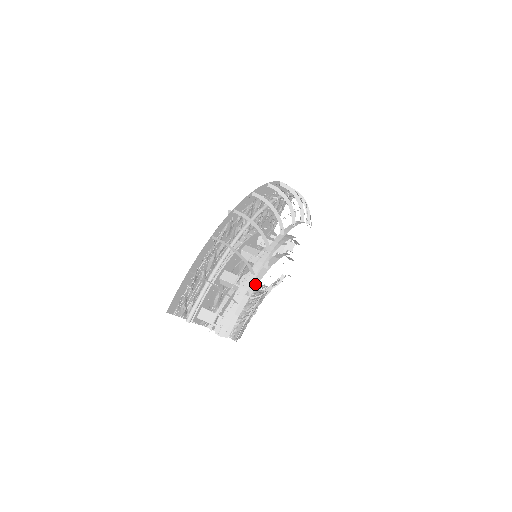
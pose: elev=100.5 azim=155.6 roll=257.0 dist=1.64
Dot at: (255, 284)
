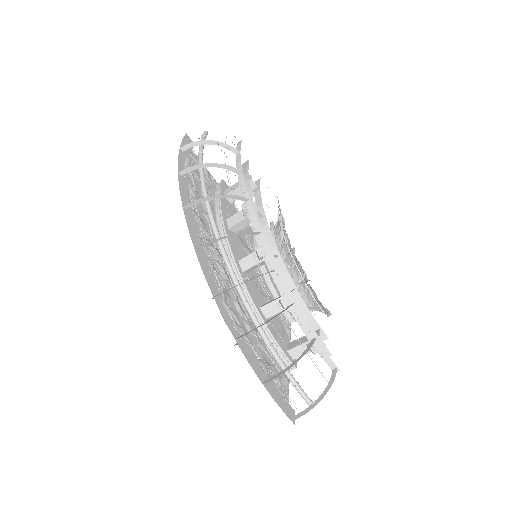
Dot at: (289, 281)
